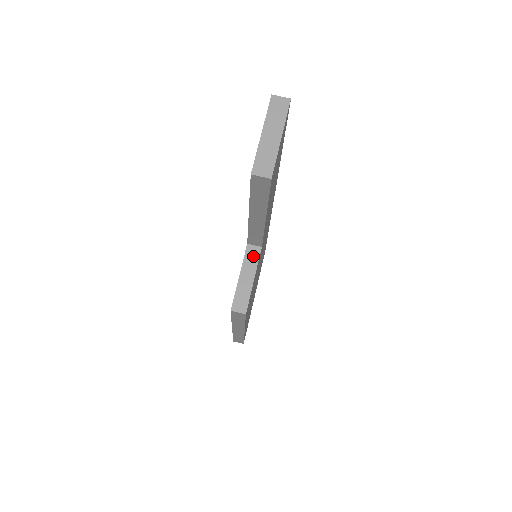
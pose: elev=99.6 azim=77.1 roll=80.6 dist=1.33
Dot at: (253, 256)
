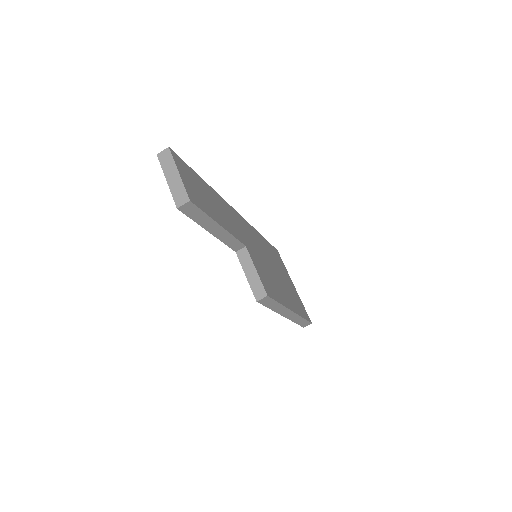
Dot at: (245, 256)
